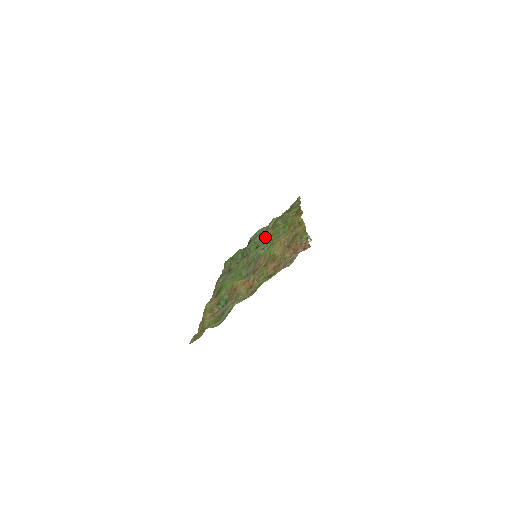
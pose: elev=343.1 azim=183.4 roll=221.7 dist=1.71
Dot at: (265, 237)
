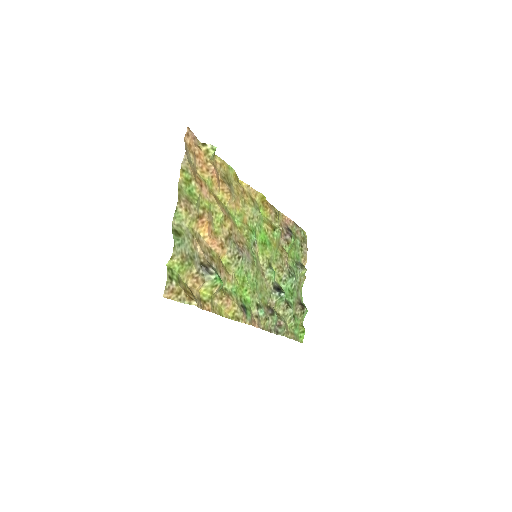
Dot at: (281, 262)
